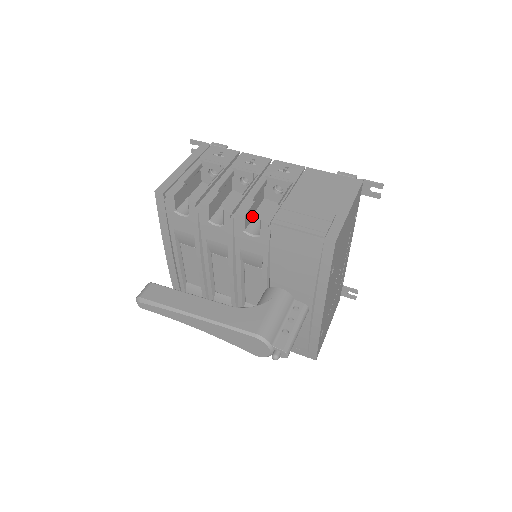
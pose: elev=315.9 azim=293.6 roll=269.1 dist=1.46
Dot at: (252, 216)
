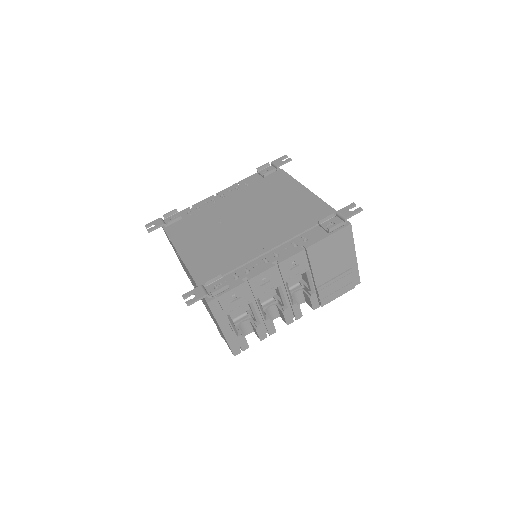
Dot at: occluded
